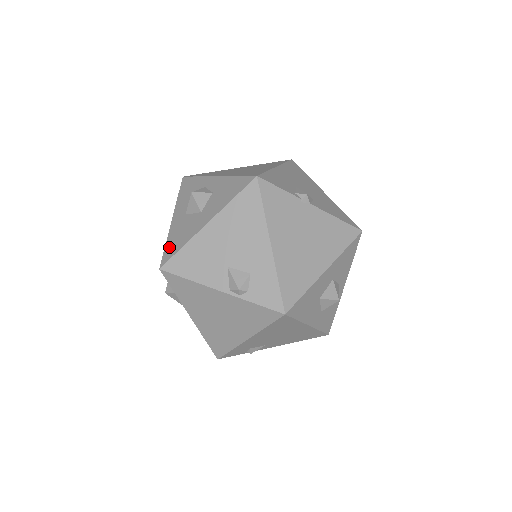
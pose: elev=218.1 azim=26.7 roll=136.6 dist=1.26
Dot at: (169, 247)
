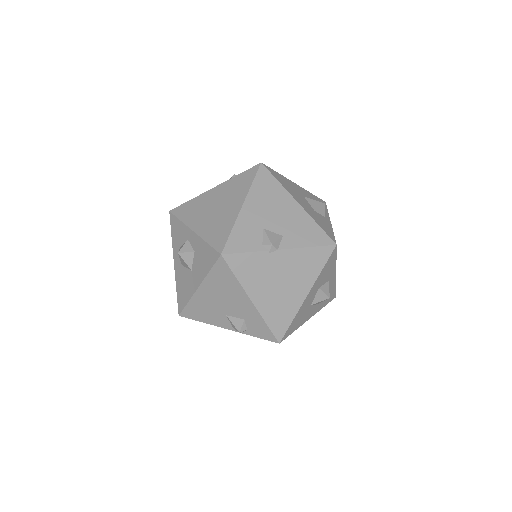
Dot at: (179, 296)
